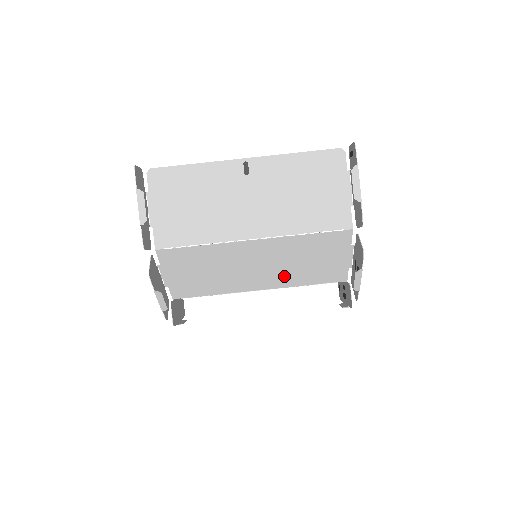
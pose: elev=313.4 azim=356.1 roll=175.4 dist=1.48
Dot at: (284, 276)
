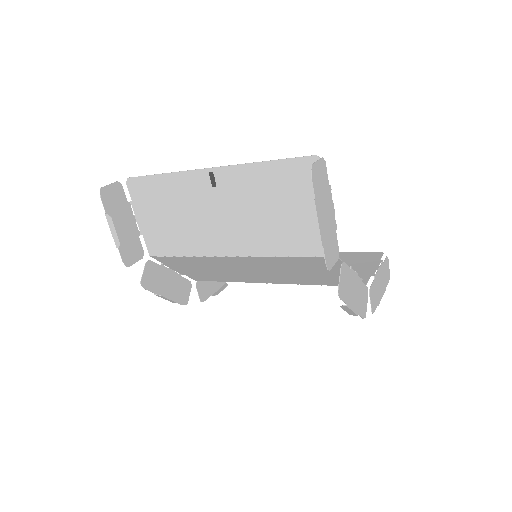
Dot at: (288, 278)
